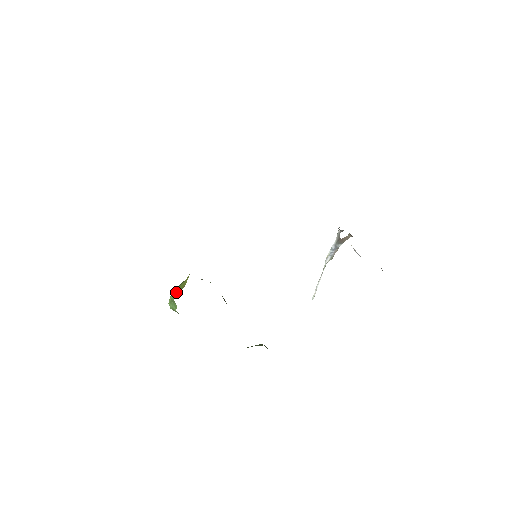
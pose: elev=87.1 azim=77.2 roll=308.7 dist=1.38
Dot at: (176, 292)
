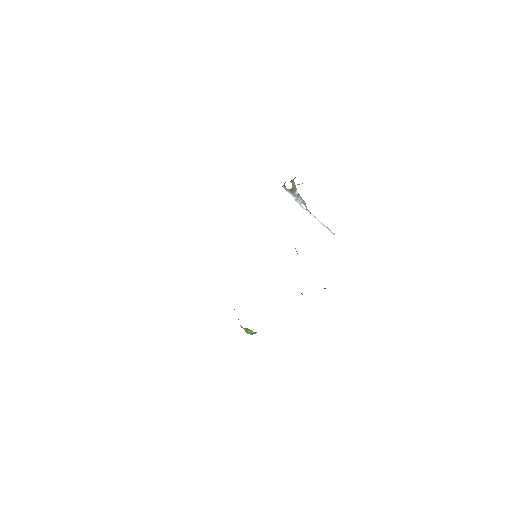
Dot at: occluded
